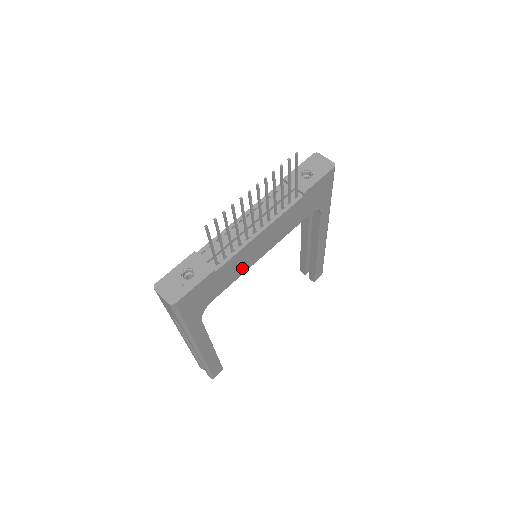
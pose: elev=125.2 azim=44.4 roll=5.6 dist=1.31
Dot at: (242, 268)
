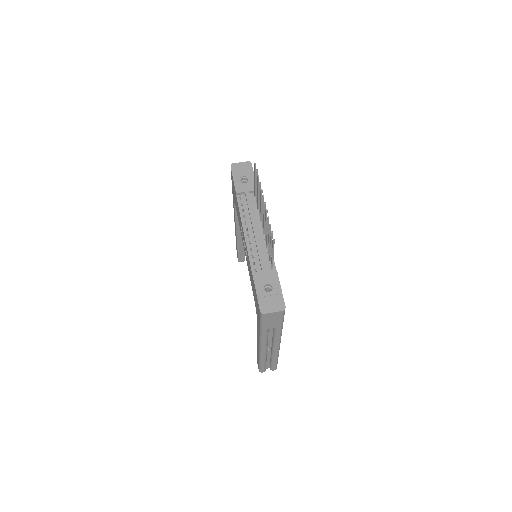
Dot at: occluded
